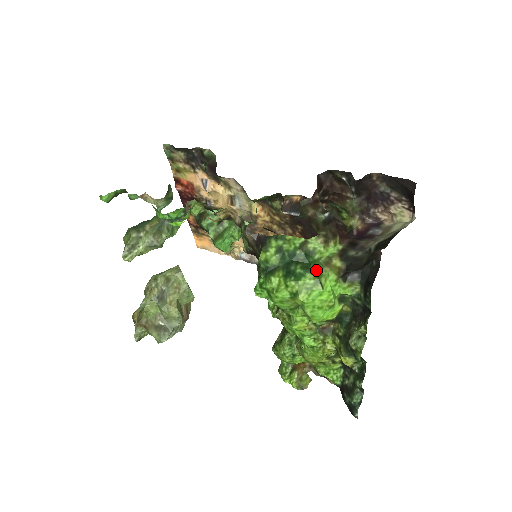
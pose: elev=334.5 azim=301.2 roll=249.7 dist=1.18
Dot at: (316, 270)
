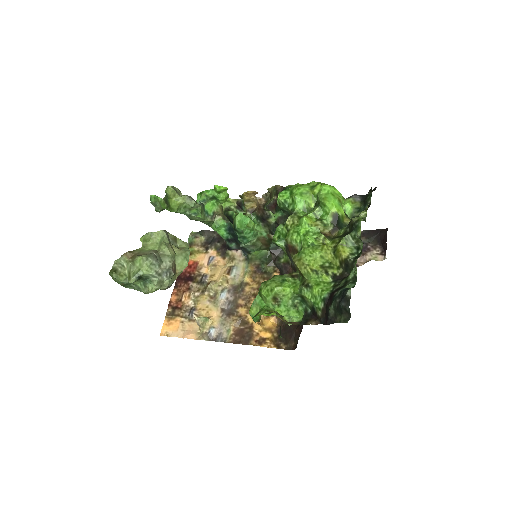
Dot at: occluded
